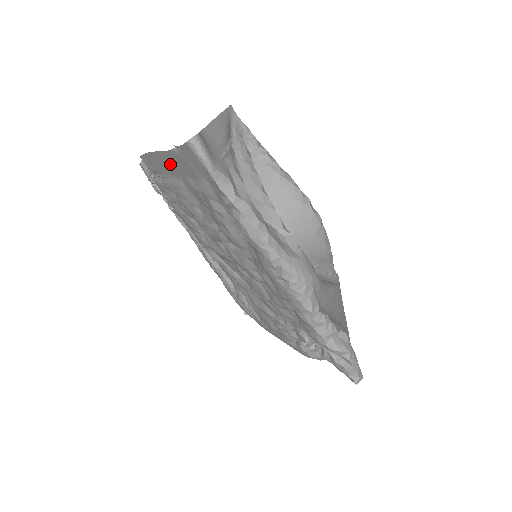
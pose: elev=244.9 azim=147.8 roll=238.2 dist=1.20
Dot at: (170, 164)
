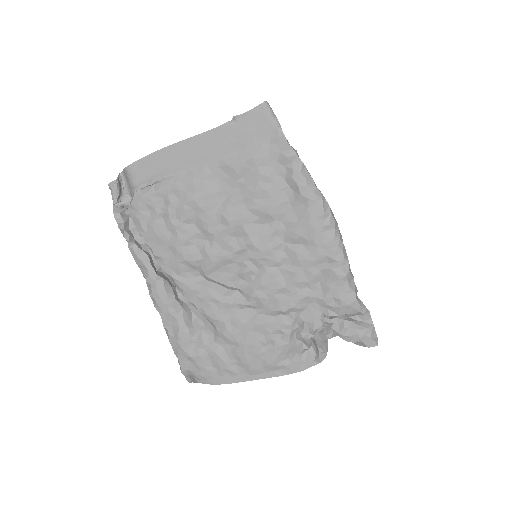
Dot at: (201, 149)
